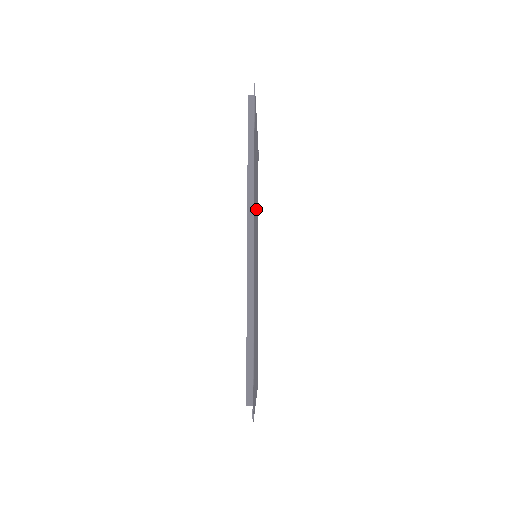
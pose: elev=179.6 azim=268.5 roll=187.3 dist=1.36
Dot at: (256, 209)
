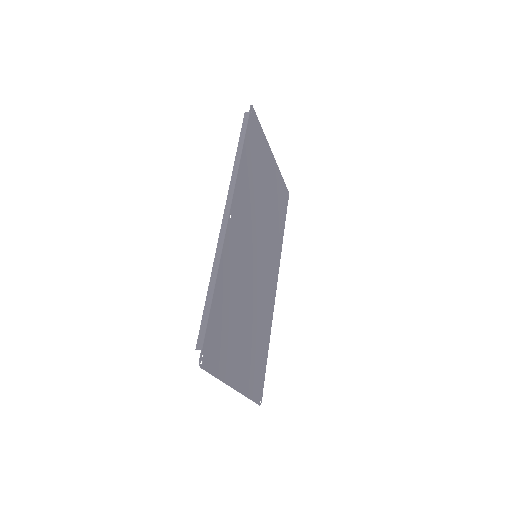
Dot at: (260, 216)
